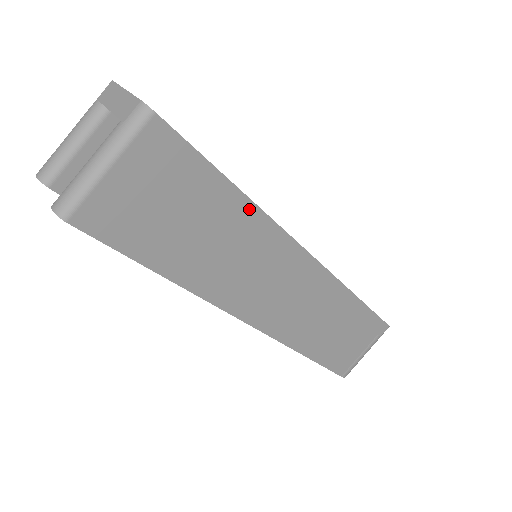
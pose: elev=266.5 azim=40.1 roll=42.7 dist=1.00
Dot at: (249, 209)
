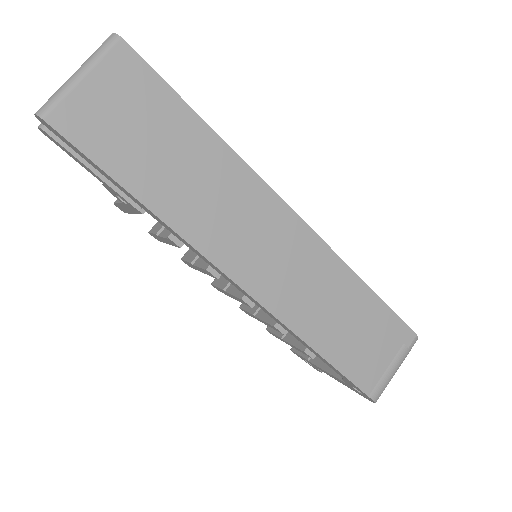
Dot at: (217, 144)
